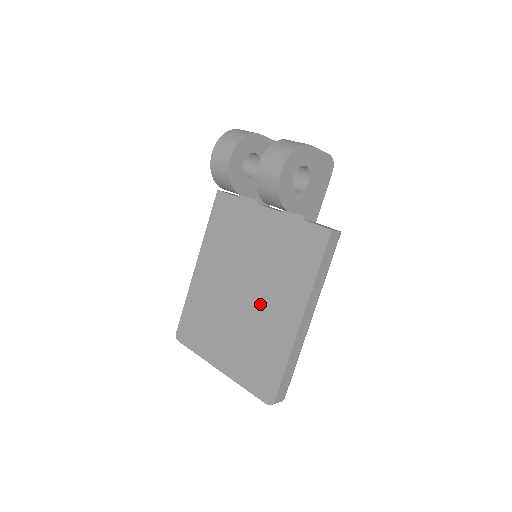
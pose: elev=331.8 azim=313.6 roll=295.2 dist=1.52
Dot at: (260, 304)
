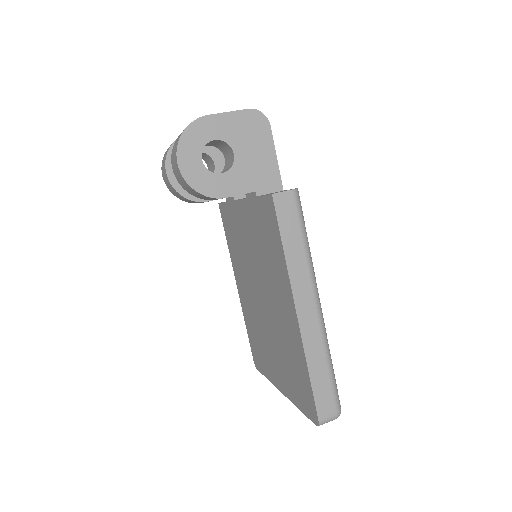
Dot at: (272, 308)
